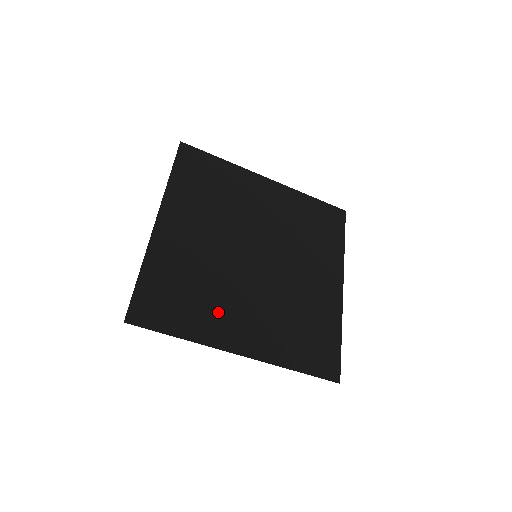
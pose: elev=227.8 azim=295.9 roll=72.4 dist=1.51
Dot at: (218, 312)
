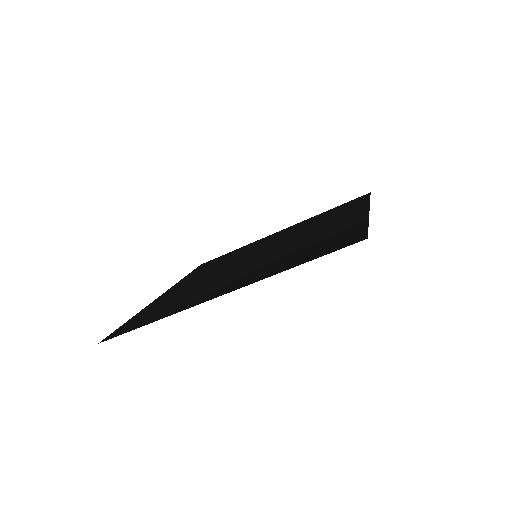
Dot at: (200, 294)
